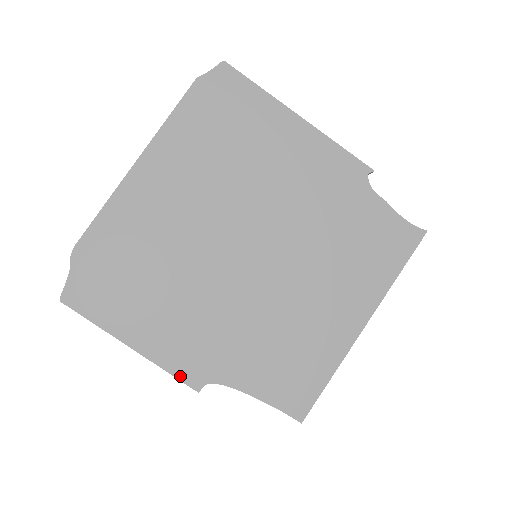
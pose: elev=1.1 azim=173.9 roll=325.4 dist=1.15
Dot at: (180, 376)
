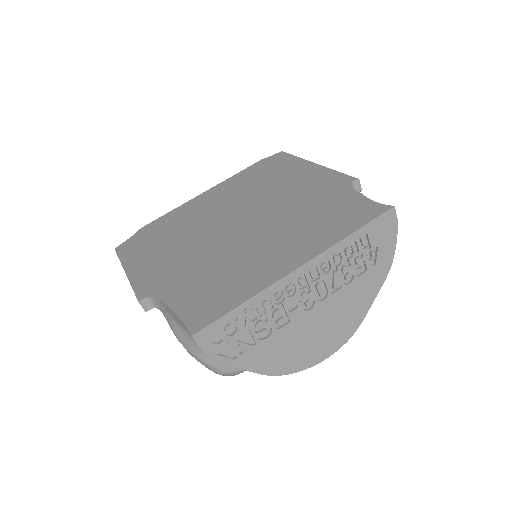
Dot at: (137, 290)
